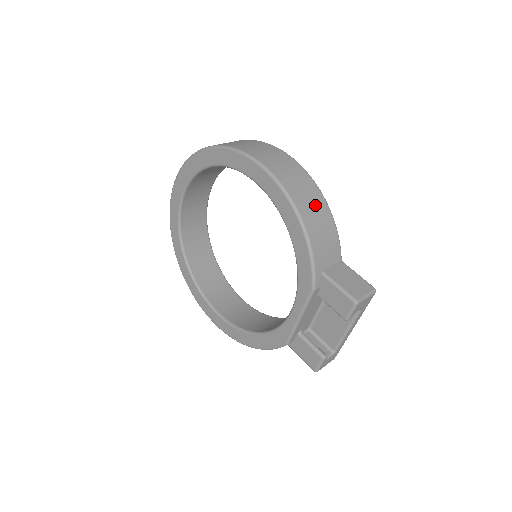
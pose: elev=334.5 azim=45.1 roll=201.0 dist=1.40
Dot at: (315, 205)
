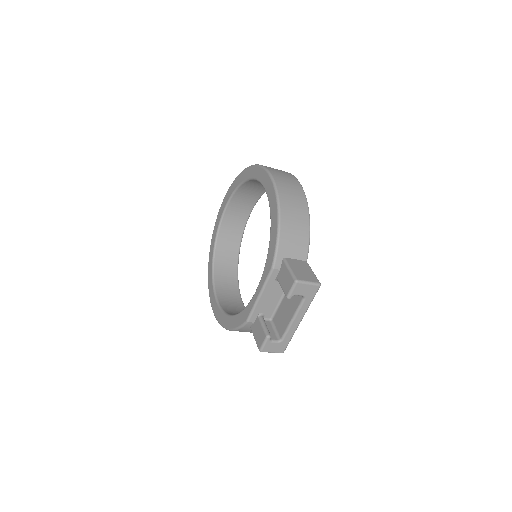
Dot at: (297, 210)
